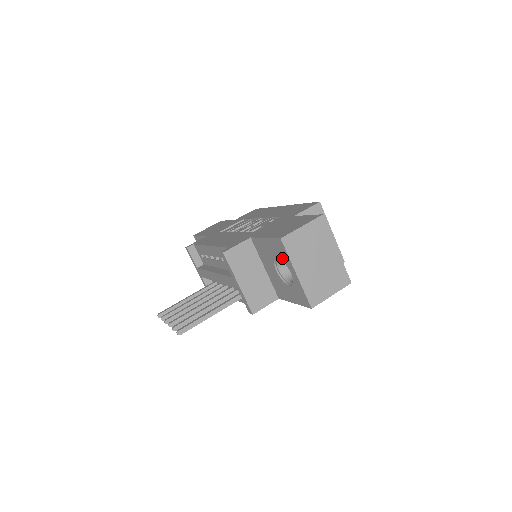
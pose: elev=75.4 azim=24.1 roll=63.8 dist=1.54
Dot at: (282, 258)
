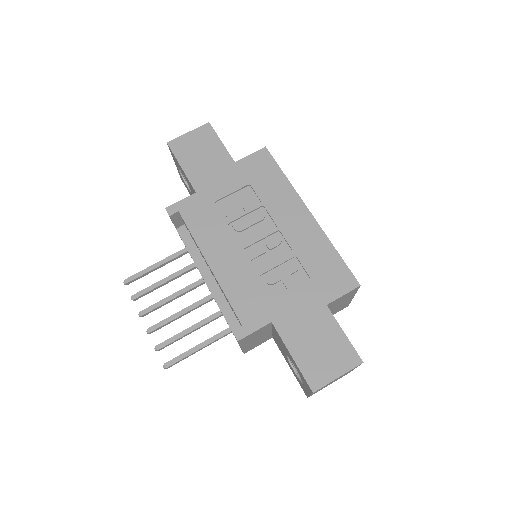
Dot at: (302, 380)
